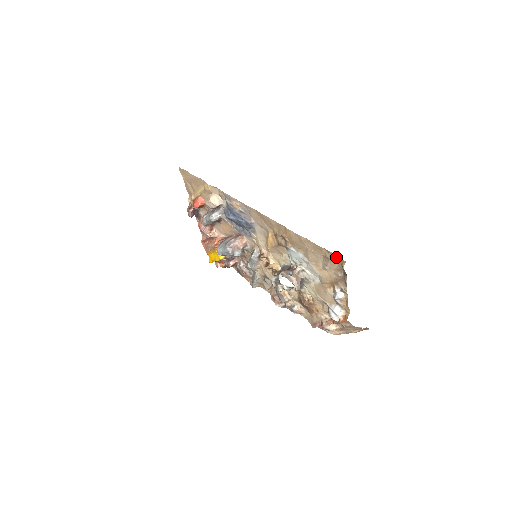
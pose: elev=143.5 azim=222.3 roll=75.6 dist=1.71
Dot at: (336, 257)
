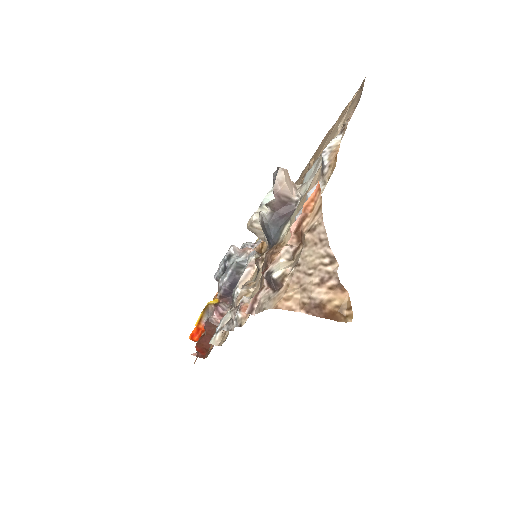
Dot at: (360, 88)
